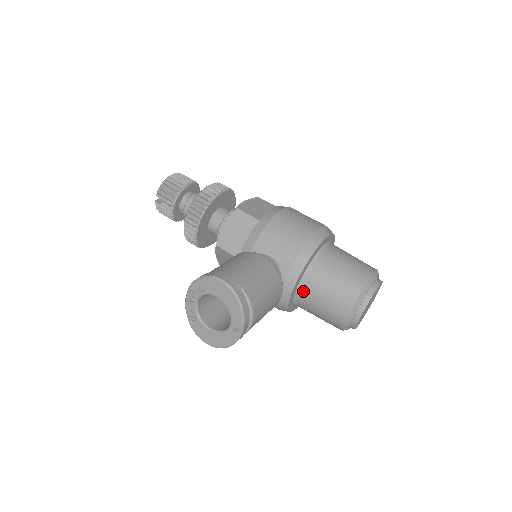
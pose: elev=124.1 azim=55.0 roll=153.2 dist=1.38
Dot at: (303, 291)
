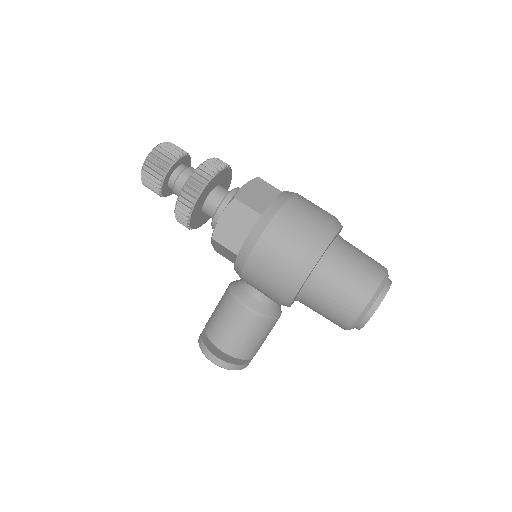
Dot at: occluded
